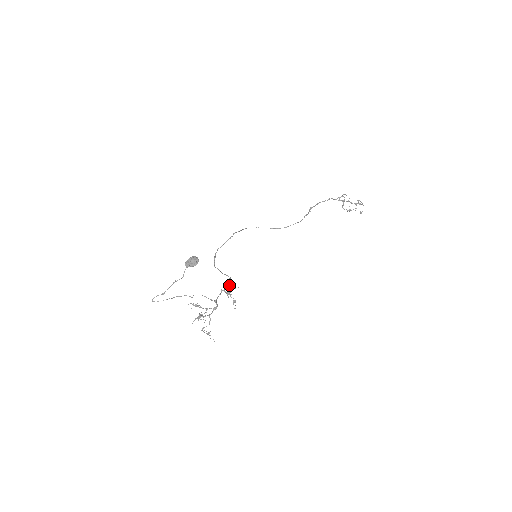
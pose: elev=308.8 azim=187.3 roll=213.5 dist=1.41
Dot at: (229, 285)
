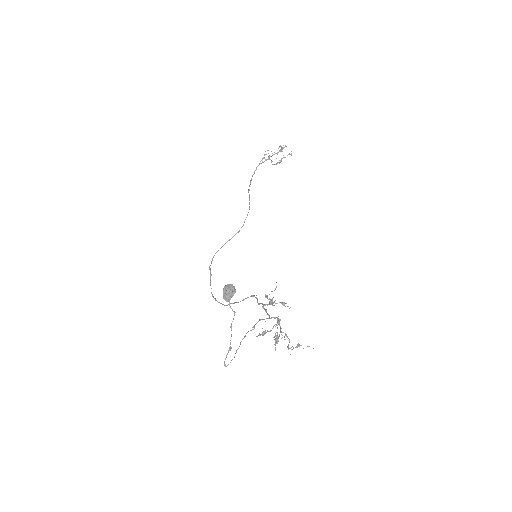
Dot at: (265, 295)
